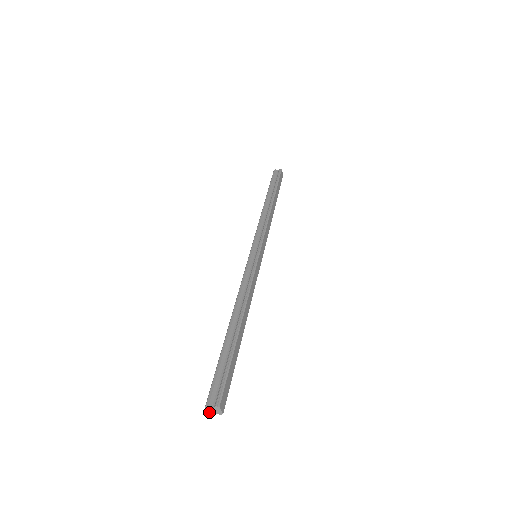
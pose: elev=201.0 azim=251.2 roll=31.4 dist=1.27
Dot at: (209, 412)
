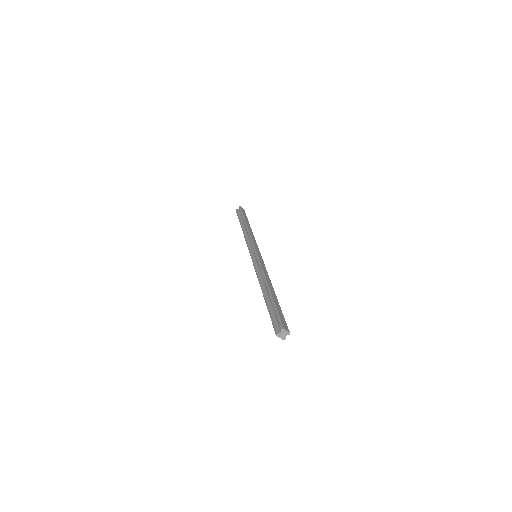
Dot at: (281, 338)
